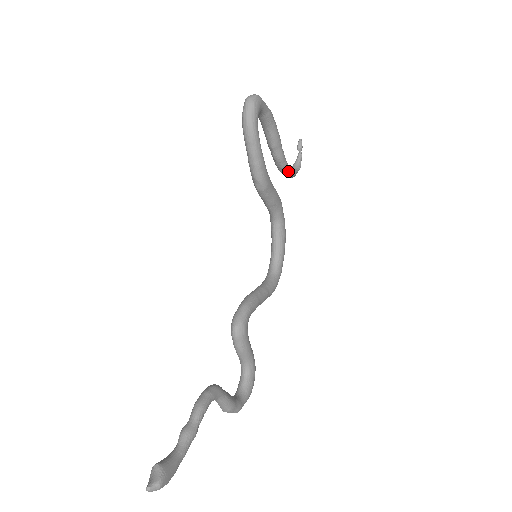
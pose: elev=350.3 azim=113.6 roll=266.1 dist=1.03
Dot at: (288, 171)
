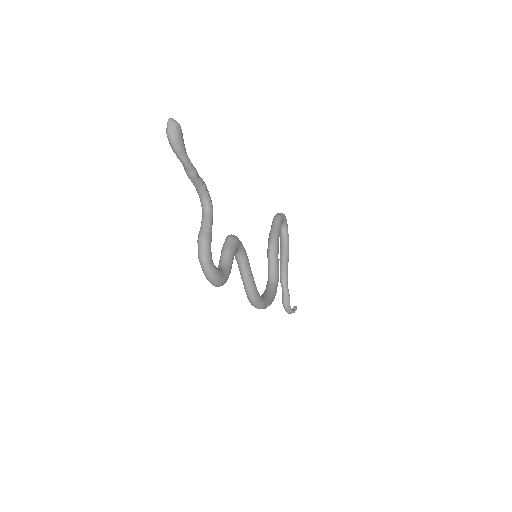
Dot at: (287, 285)
